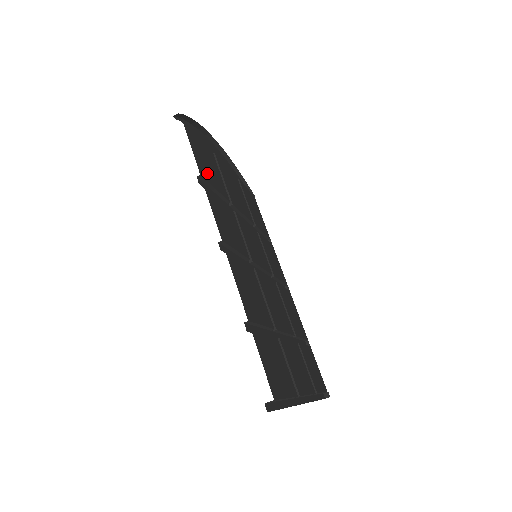
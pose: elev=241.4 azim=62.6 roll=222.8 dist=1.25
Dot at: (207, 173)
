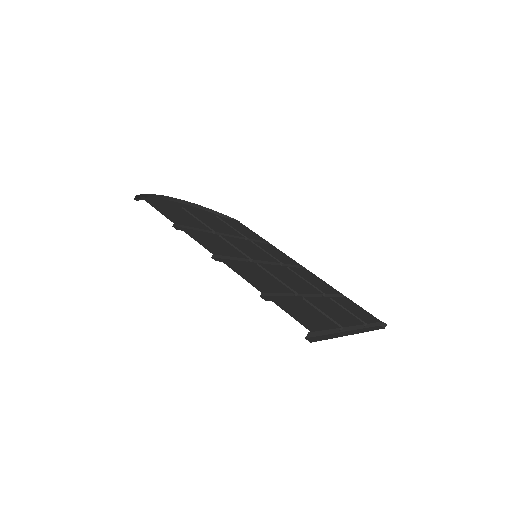
Dot at: (180, 221)
